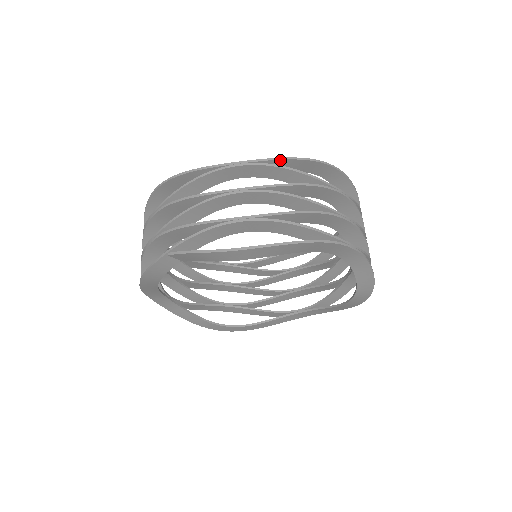
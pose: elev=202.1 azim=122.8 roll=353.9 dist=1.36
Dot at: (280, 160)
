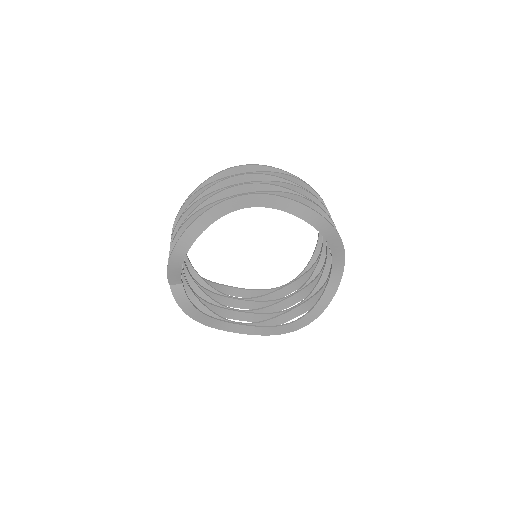
Dot at: (194, 192)
